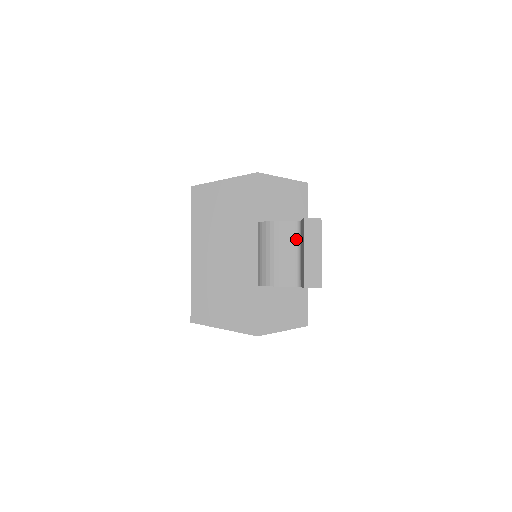
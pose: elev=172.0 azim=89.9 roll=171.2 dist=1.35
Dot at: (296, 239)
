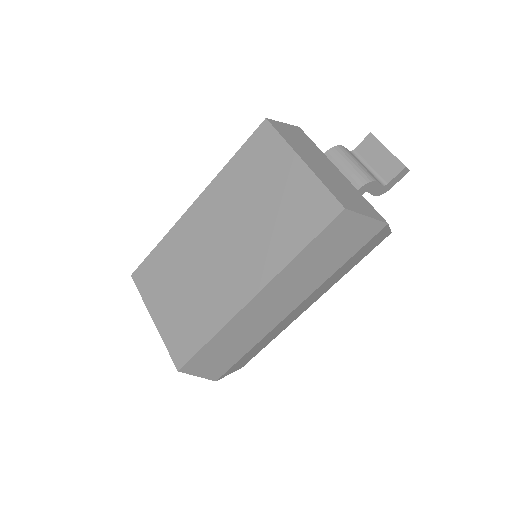
Dot at: (359, 160)
